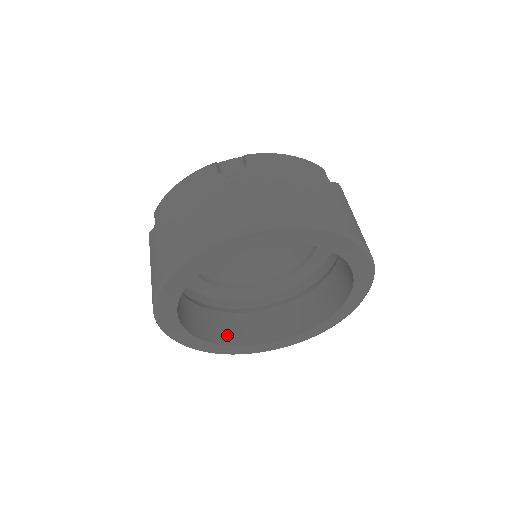
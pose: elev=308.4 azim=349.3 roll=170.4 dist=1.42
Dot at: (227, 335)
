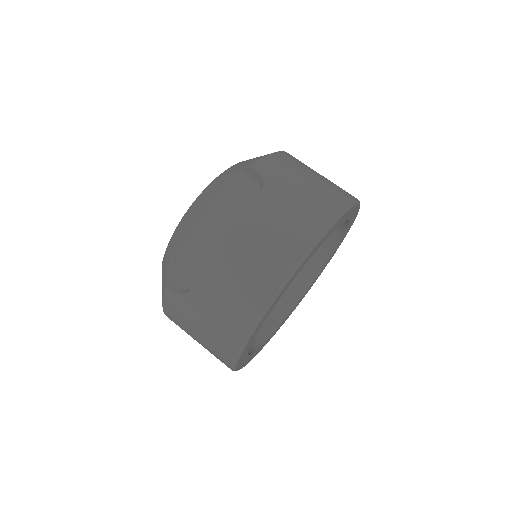
Dot at: (293, 292)
